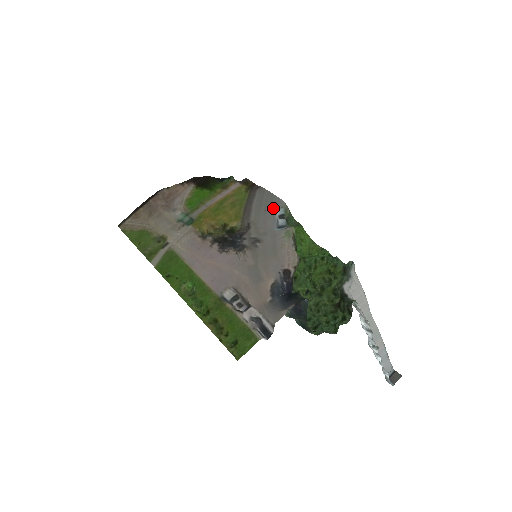
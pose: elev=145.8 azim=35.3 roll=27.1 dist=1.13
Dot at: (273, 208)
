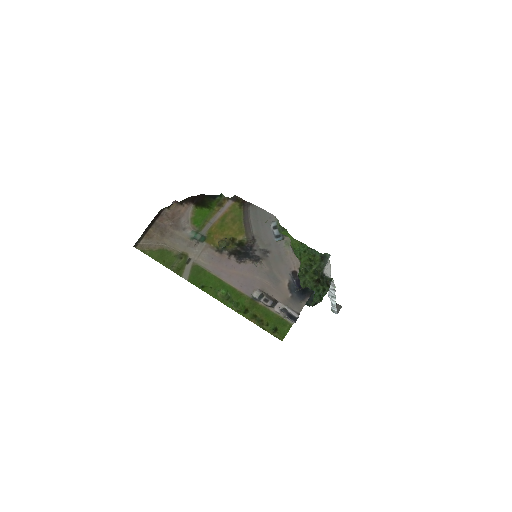
Dot at: (268, 222)
